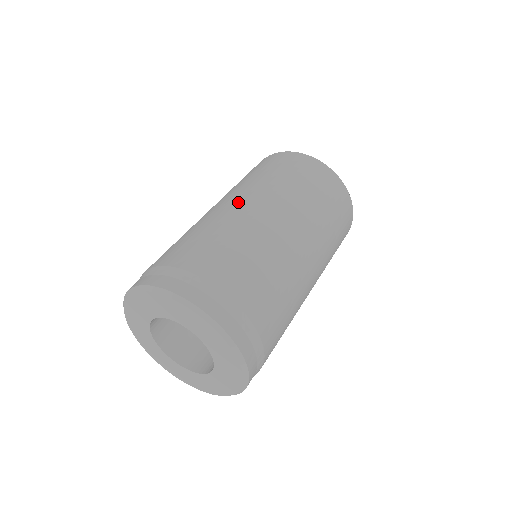
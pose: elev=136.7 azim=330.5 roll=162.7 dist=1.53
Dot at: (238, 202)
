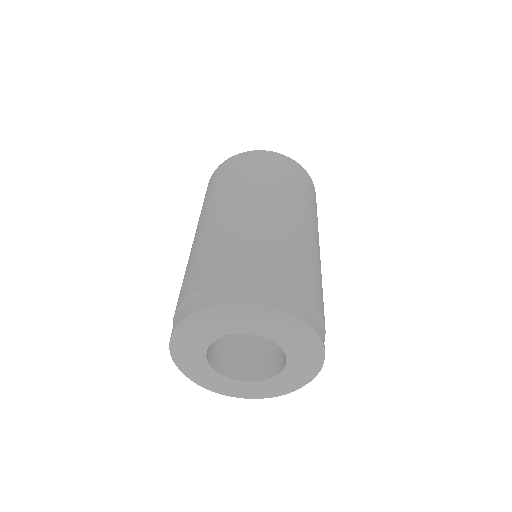
Dot at: occluded
